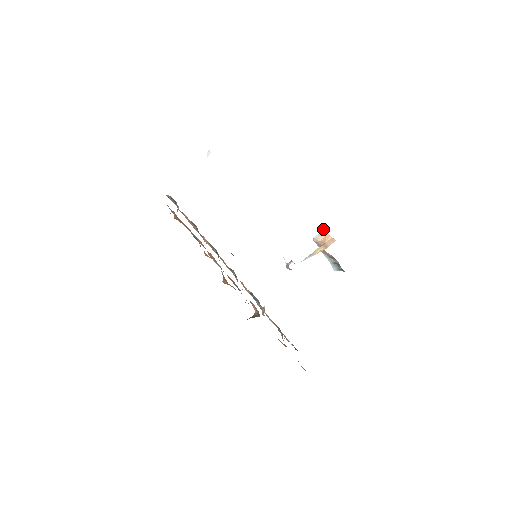
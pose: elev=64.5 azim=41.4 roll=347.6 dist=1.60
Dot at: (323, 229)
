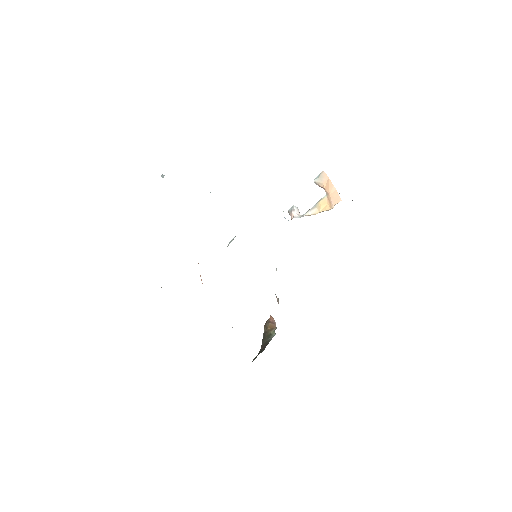
Dot at: (323, 171)
